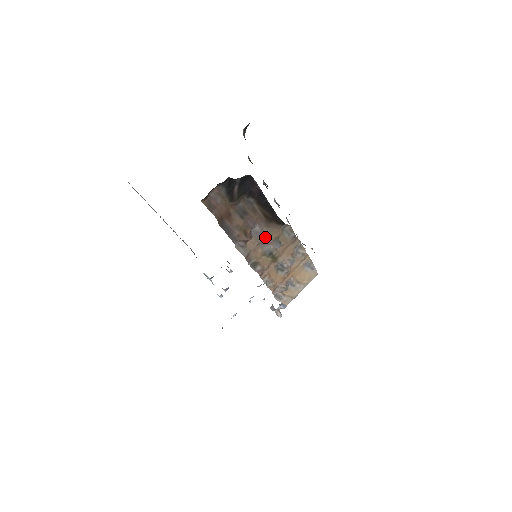
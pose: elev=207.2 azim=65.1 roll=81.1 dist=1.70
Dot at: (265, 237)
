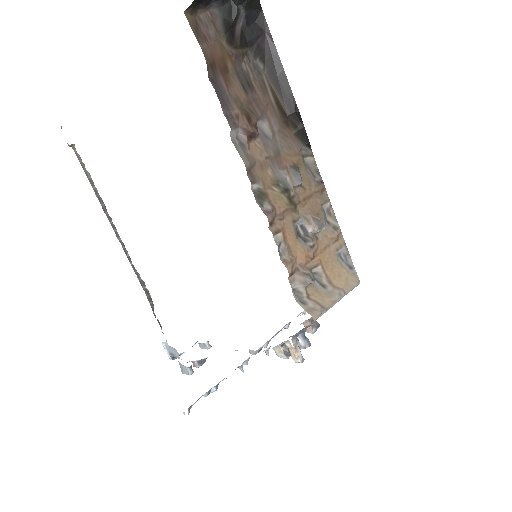
Dot at: (278, 153)
